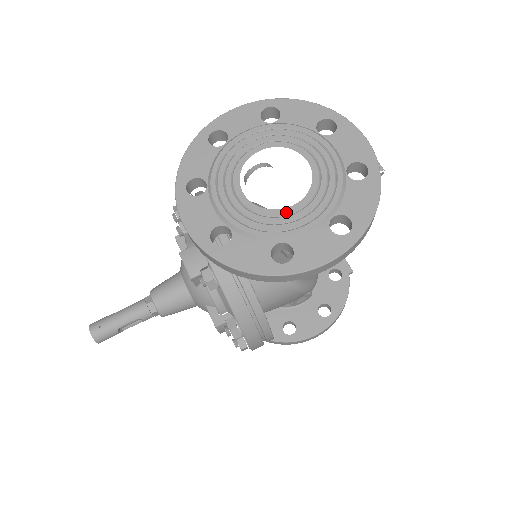
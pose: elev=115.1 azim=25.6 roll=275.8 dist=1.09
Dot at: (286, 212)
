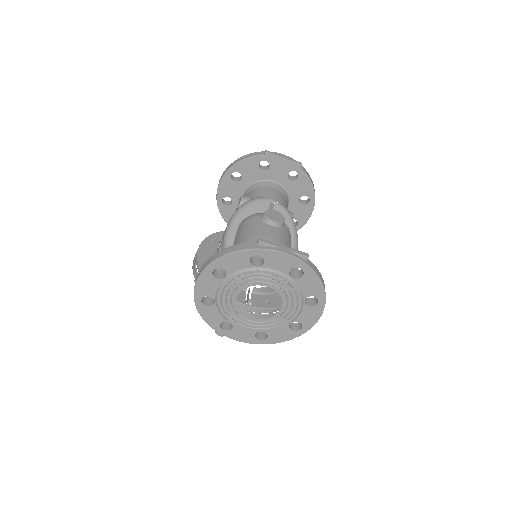
Dot at: (281, 313)
